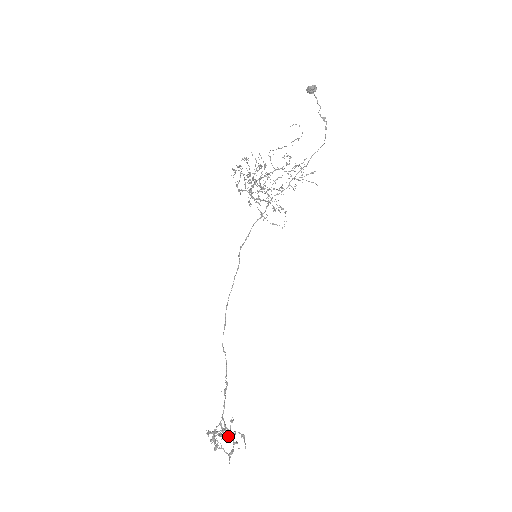
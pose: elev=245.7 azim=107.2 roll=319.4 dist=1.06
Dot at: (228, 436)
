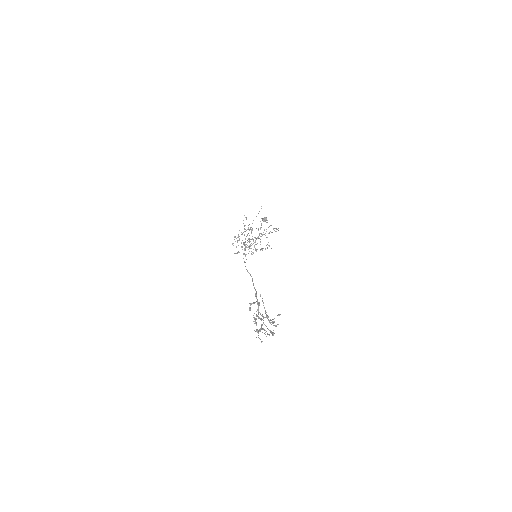
Dot at: (268, 329)
